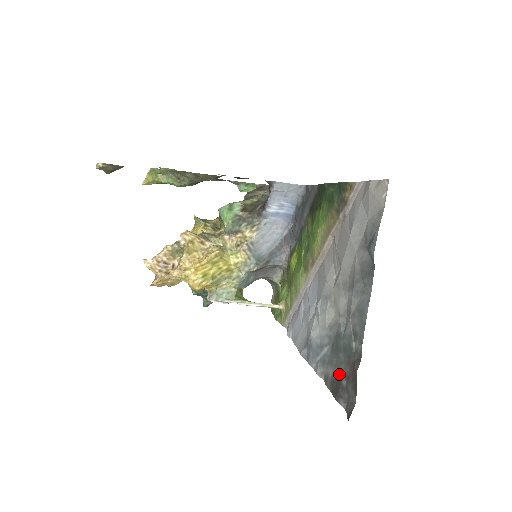
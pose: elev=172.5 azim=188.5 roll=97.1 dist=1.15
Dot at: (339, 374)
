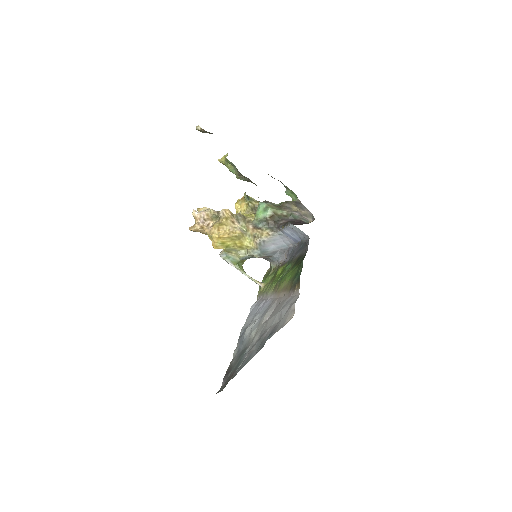
Dot at: (232, 368)
